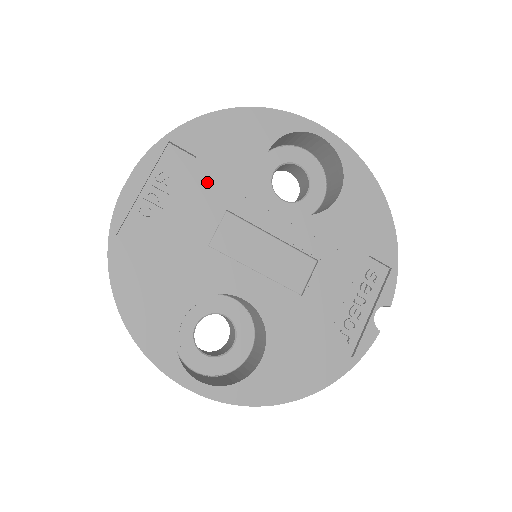
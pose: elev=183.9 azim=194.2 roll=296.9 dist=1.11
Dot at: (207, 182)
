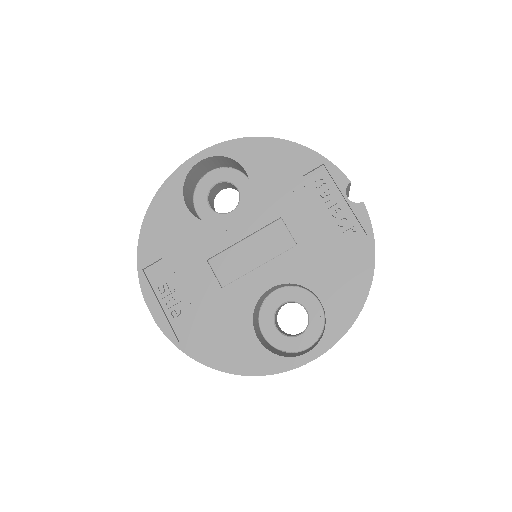
Dot at: (181, 262)
